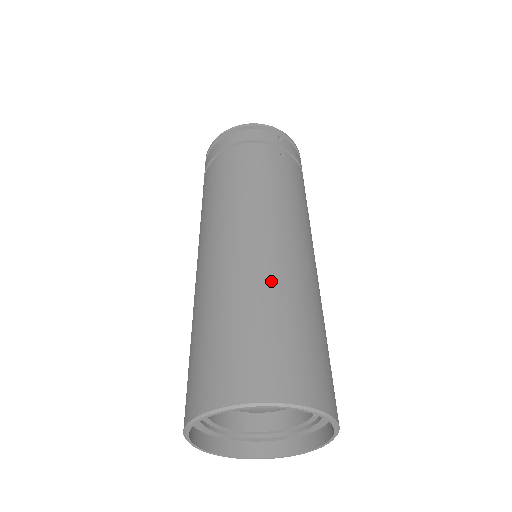
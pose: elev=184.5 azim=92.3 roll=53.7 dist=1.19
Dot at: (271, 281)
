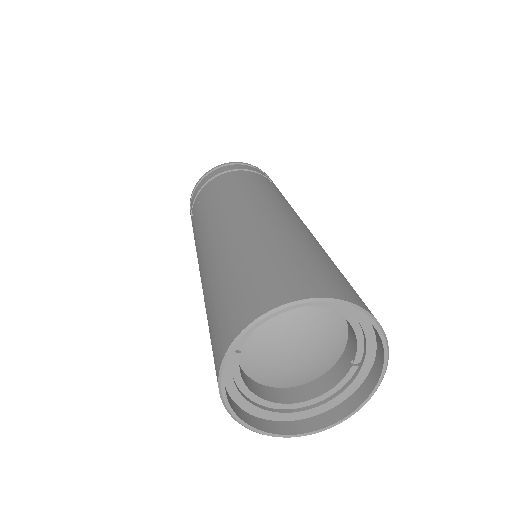
Dot at: (295, 234)
